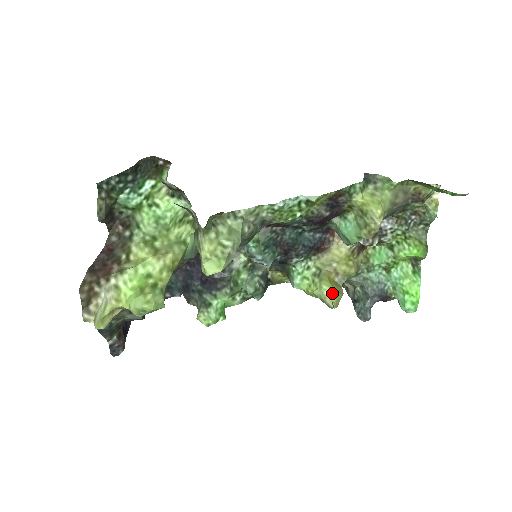
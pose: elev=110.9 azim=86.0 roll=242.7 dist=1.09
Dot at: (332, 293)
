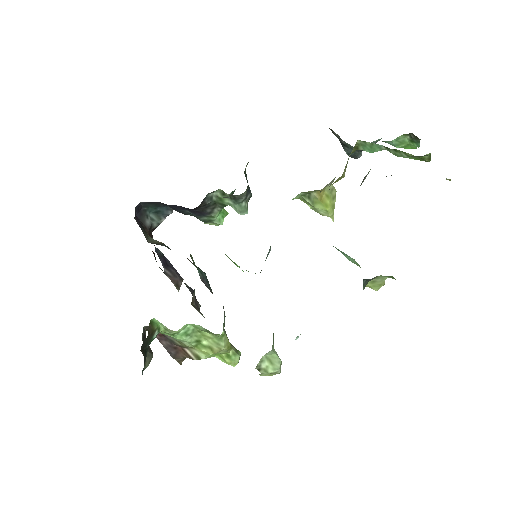
Dot at: (328, 214)
